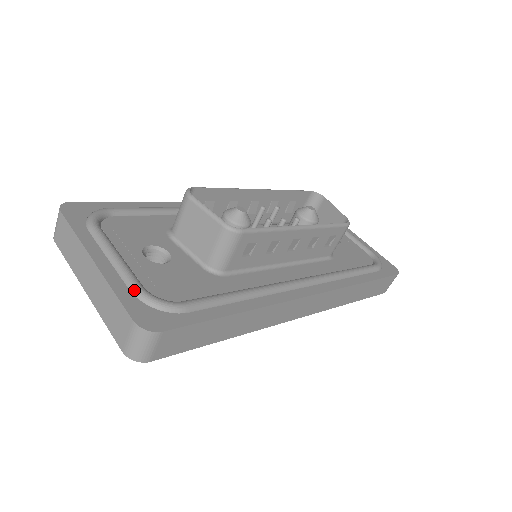
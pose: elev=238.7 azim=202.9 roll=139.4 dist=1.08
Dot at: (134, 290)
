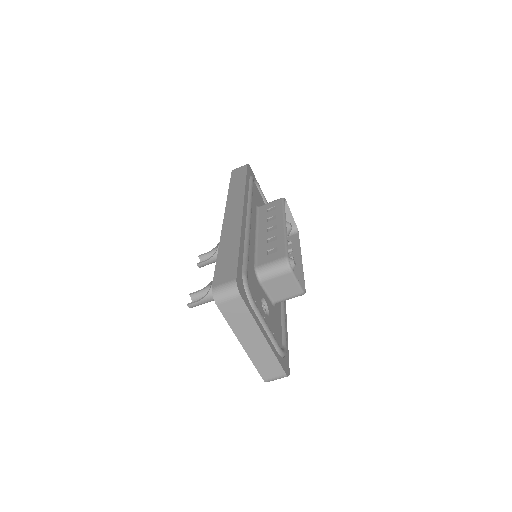
Dot at: (279, 351)
